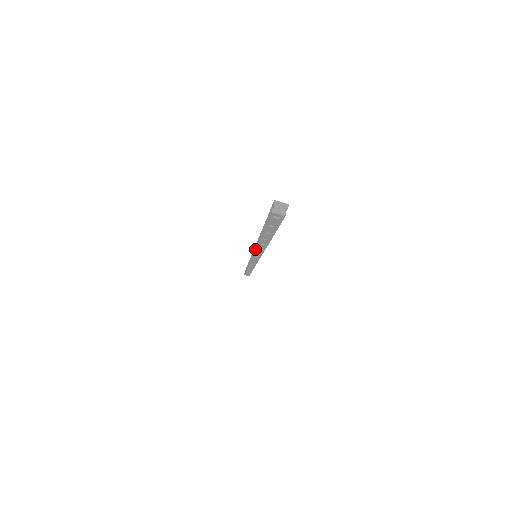
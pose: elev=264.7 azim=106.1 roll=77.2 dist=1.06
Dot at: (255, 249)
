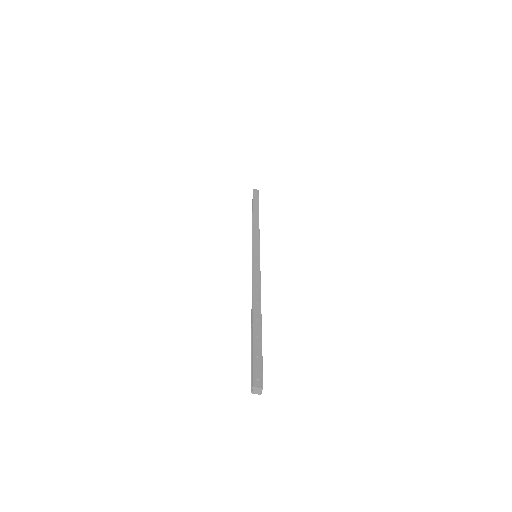
Dot at: (252, 287)
